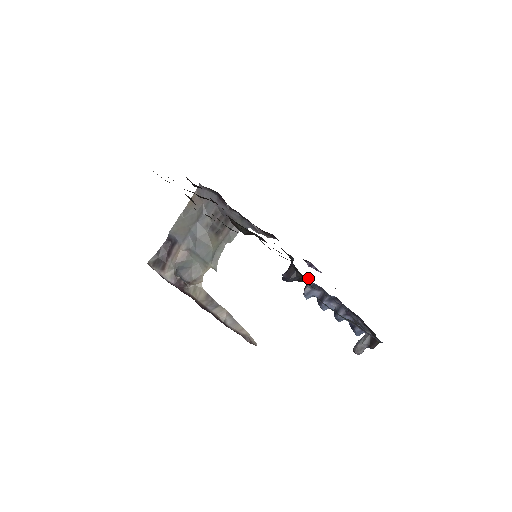
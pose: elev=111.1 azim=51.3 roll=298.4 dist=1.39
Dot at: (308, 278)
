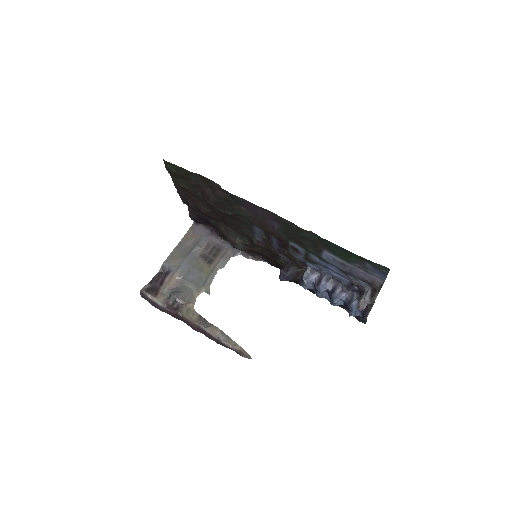
Dot at: (305, 266)
